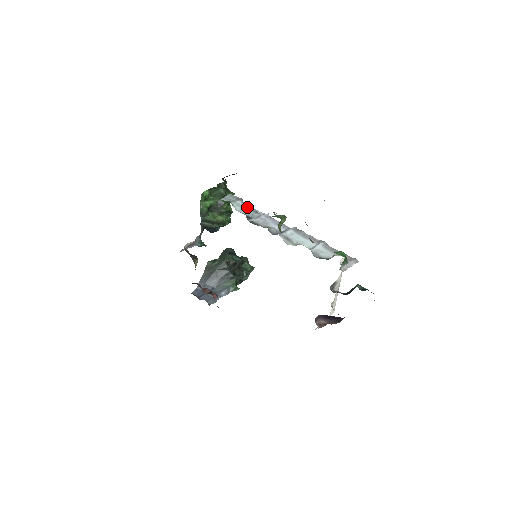
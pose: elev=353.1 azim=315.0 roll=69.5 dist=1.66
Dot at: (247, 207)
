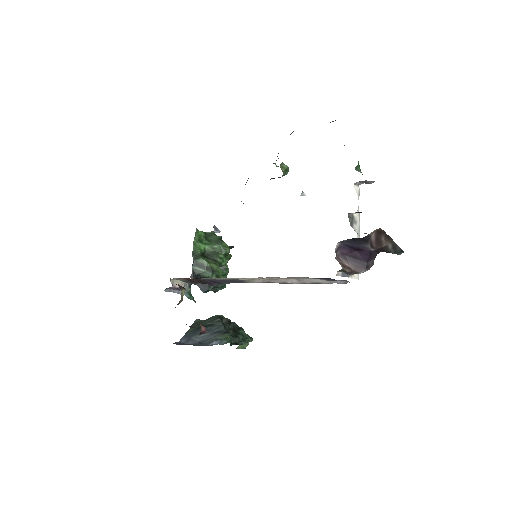
Dot at: occluded
